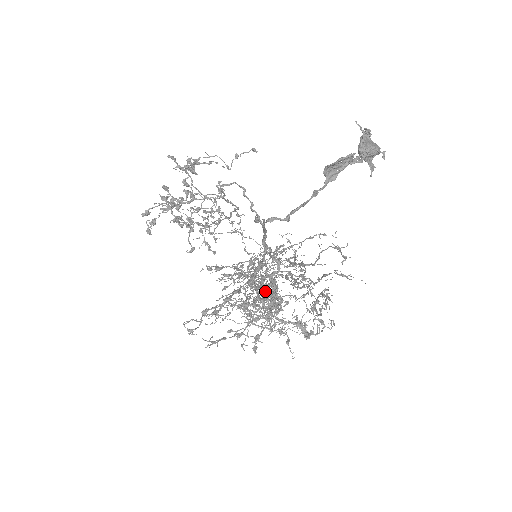
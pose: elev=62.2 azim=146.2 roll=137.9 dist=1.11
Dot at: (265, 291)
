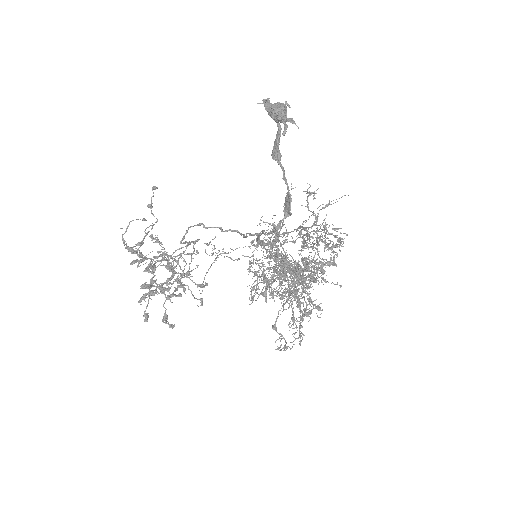
Dot at: occluded
